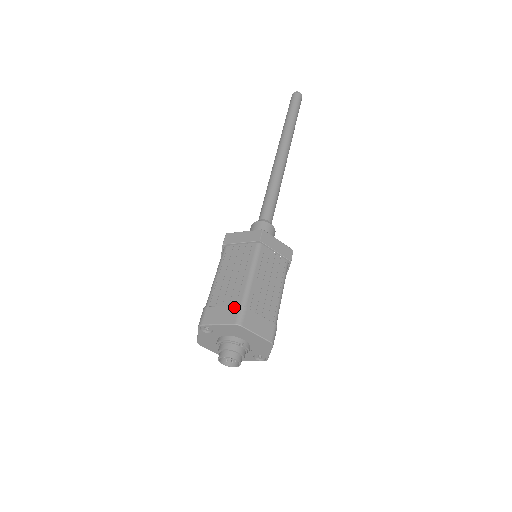
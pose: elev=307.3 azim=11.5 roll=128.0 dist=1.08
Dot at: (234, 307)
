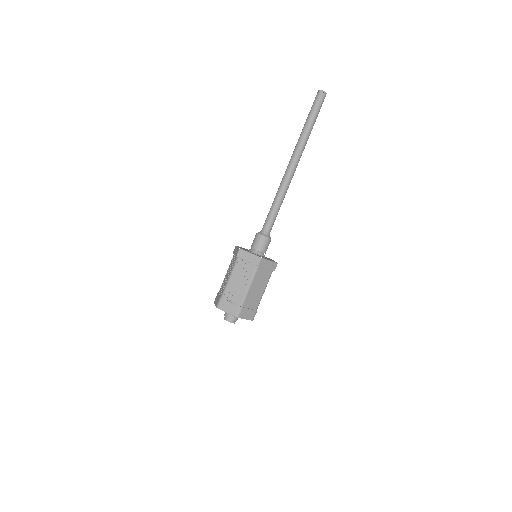
Dot at: (219, 297)
